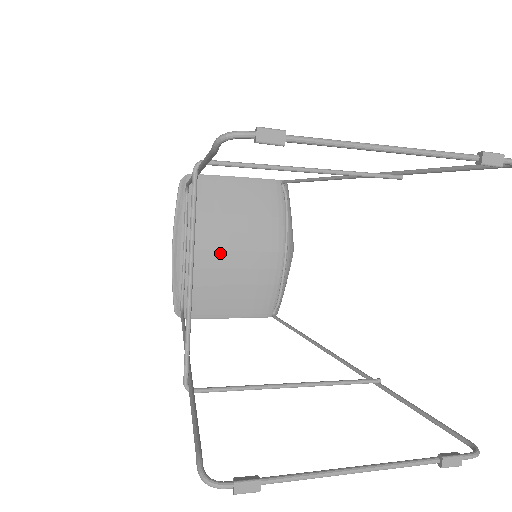
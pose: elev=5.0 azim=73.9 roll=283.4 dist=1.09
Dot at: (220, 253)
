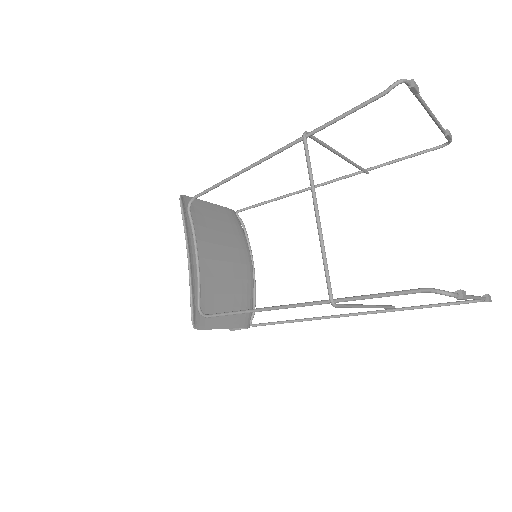
Dot at: (217, 263)
